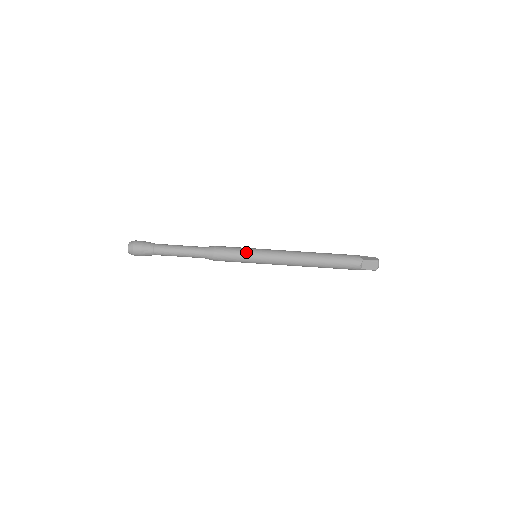
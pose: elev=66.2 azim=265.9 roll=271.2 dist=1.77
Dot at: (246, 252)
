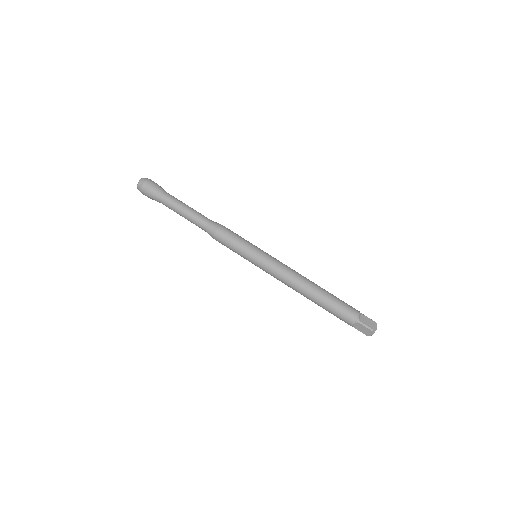
Dot at: (246, 249)
